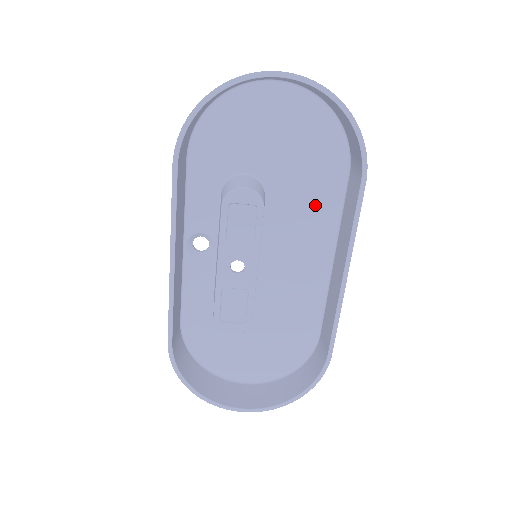
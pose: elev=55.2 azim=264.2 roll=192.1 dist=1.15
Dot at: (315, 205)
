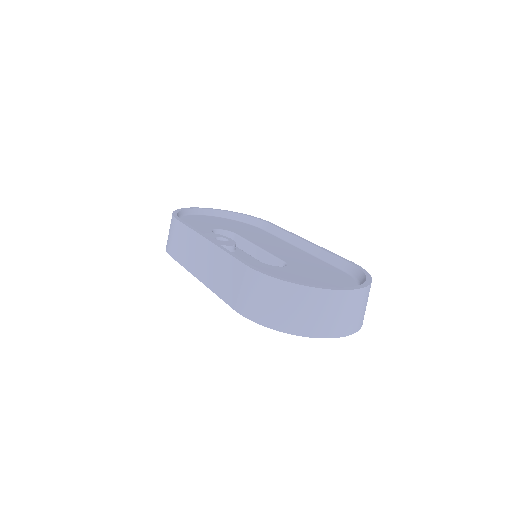
Dot at: occluded
